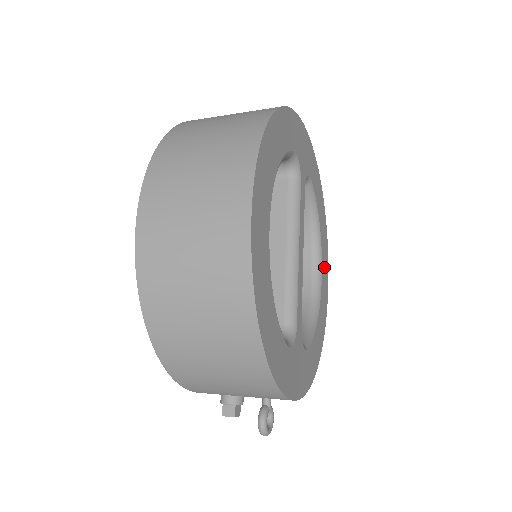
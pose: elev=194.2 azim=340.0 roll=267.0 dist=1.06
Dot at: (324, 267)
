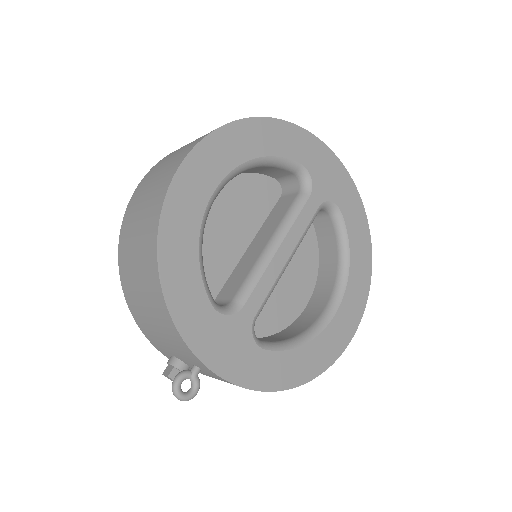
Dot at: (349, 308)
